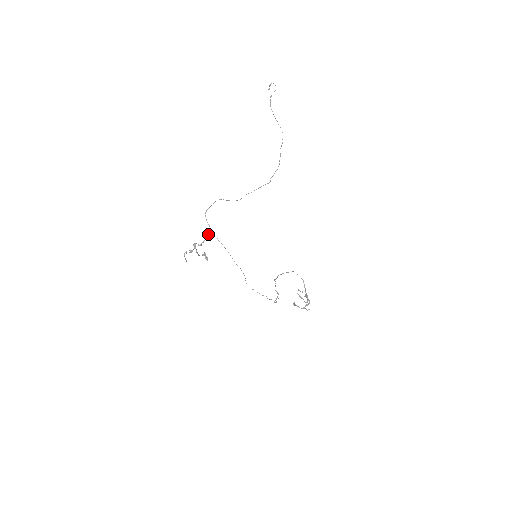
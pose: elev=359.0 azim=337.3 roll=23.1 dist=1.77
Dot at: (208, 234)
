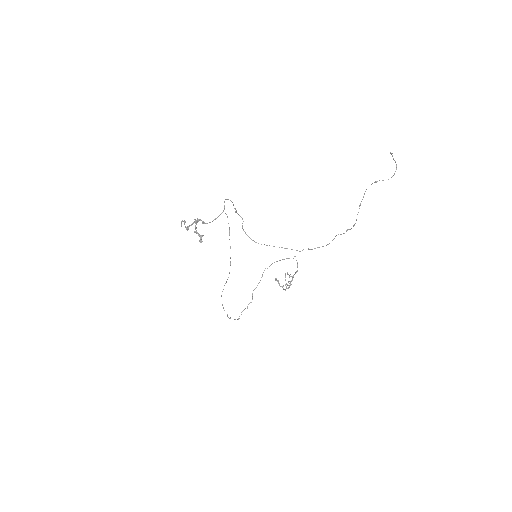
Dot at: occluded
